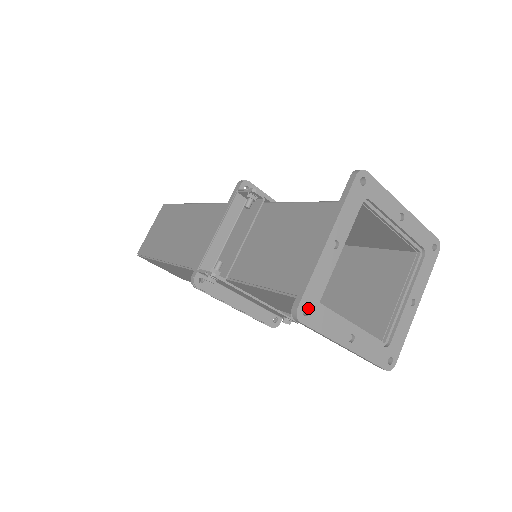
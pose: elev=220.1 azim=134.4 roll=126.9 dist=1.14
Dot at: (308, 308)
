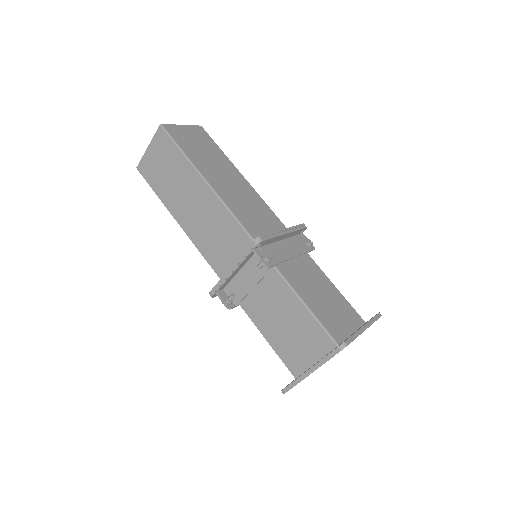
Dot at: occluded
